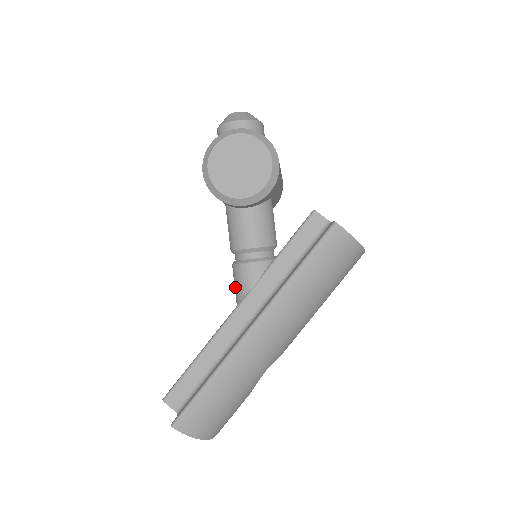
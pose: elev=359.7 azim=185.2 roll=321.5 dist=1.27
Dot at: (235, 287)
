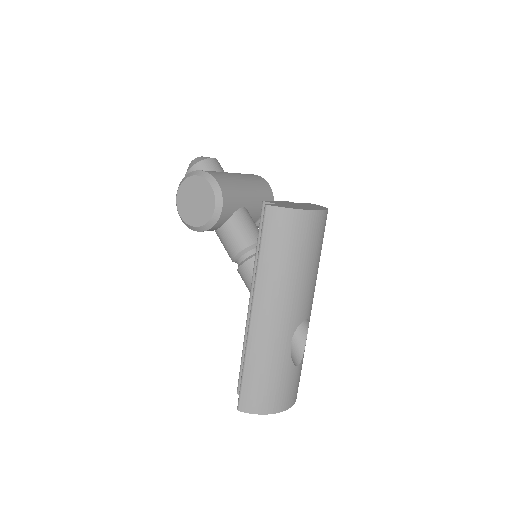
Dot at: occluded
